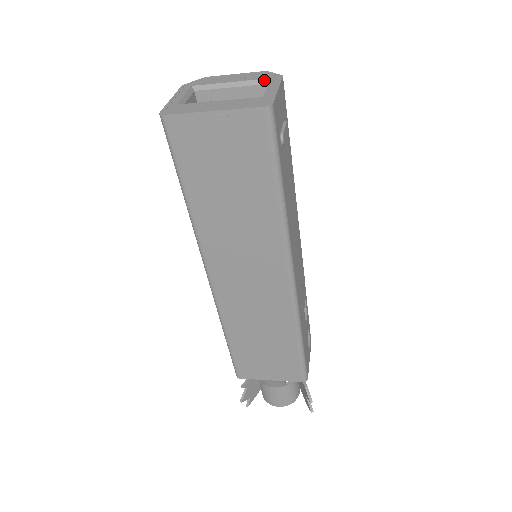
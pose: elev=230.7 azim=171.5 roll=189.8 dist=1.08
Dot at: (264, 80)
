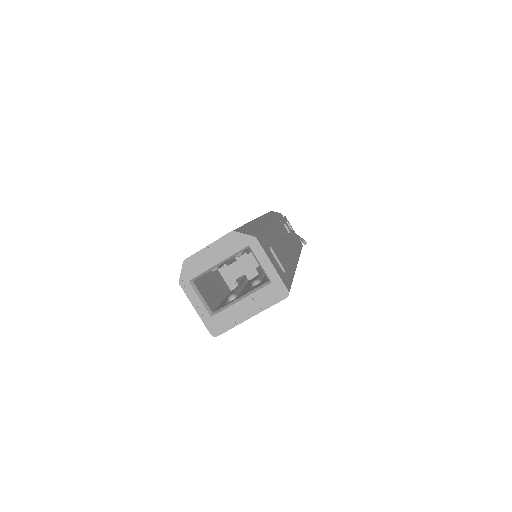
Dot at: (244, 249)
